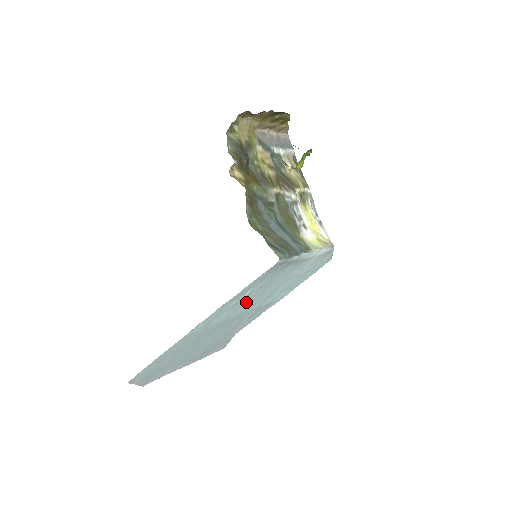
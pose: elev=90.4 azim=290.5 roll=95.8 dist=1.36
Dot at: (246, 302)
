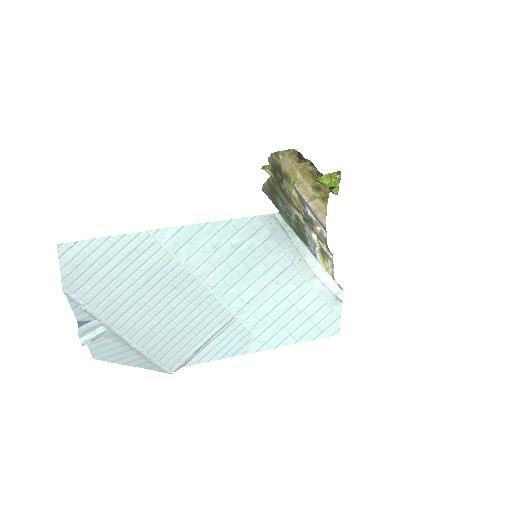
Dot at: (226, 268)
